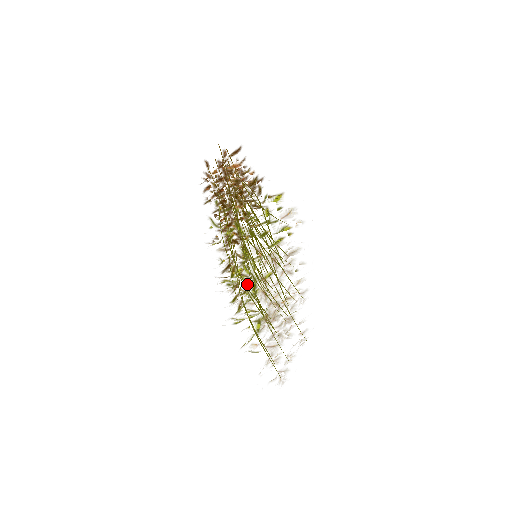
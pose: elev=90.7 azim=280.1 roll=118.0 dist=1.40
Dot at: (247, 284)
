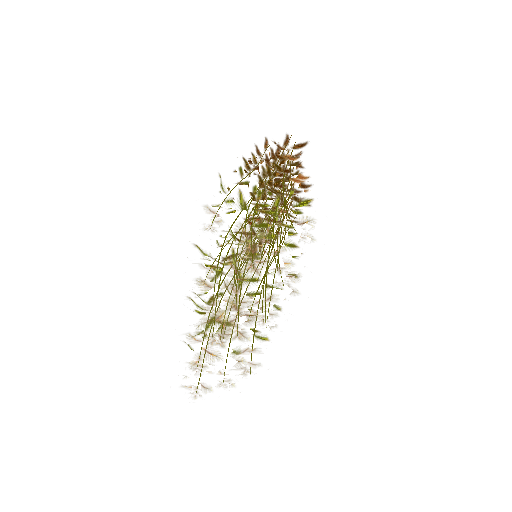
Dot at: (215, 263)
